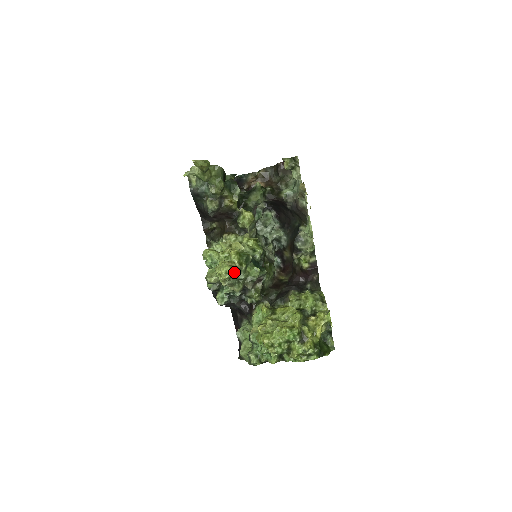
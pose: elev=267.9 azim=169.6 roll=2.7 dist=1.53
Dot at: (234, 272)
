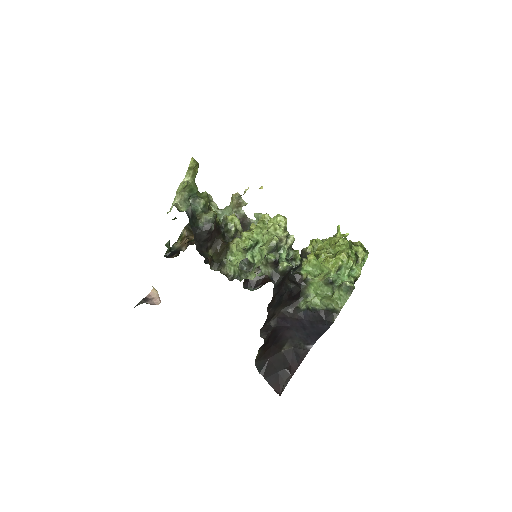
Dot at: occluded
